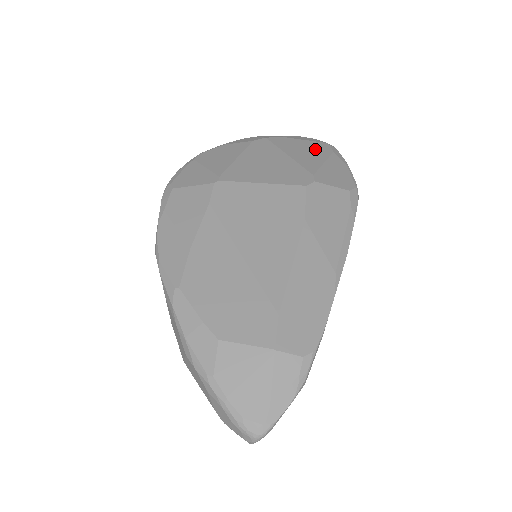
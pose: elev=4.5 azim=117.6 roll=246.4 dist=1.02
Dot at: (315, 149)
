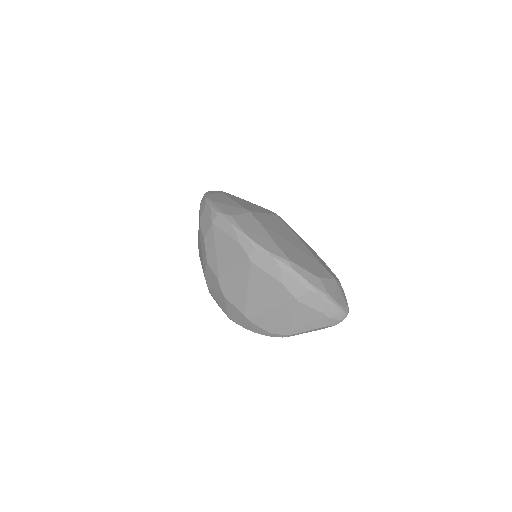
Dot at: occluded
